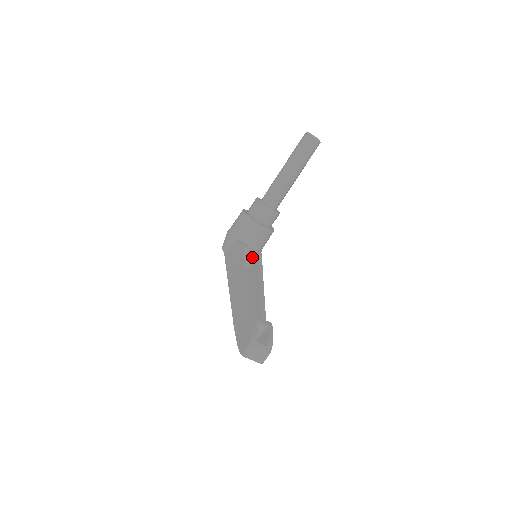
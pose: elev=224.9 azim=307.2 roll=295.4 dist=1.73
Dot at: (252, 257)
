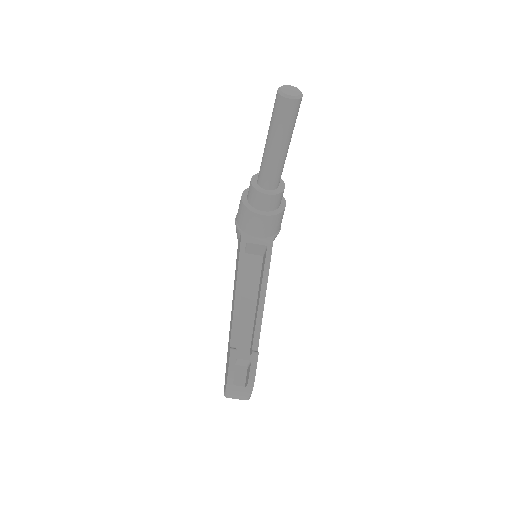
Dot at: (262, 248)
